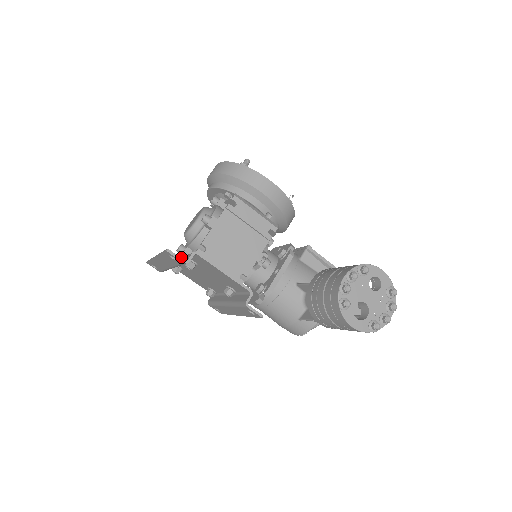
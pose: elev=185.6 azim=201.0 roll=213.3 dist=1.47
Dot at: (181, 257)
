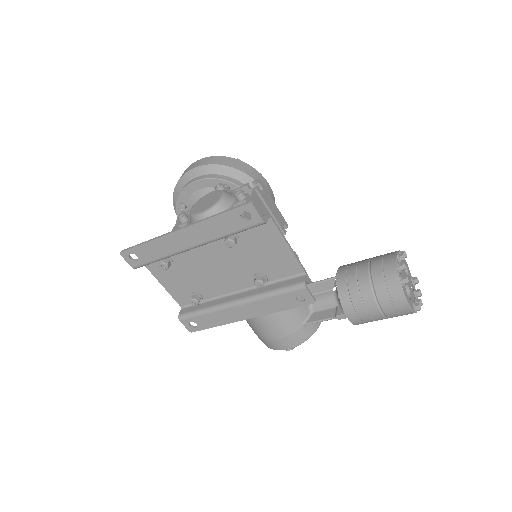
Dot at: occluded
